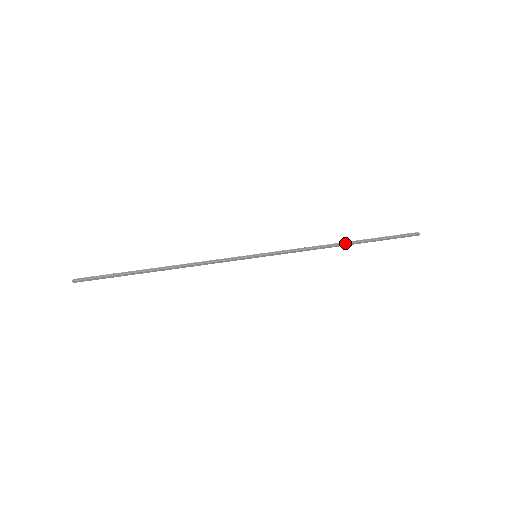
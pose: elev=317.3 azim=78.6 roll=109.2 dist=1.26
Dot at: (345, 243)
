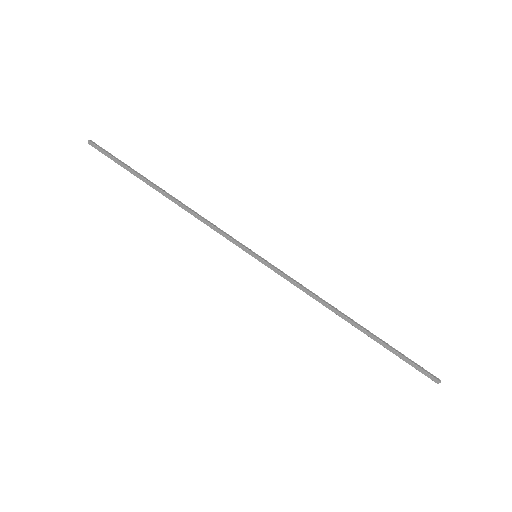
Dot at: (352, 320)
